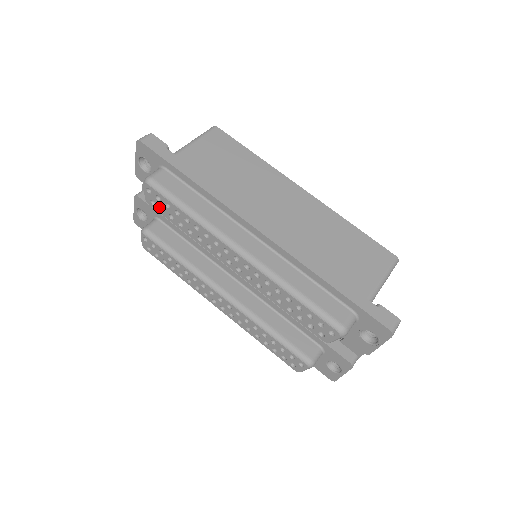
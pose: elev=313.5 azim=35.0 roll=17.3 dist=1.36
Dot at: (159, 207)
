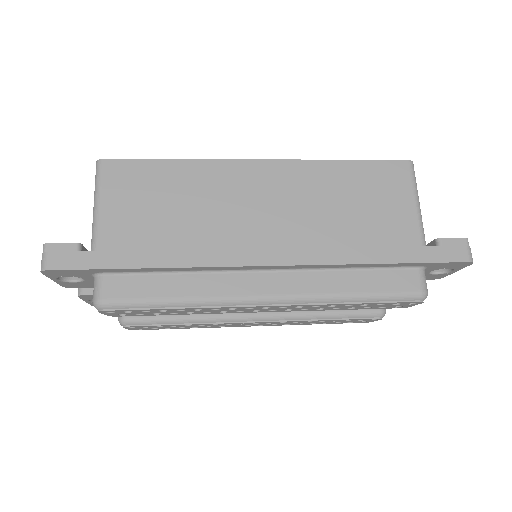
Dot at: (134, 314)
